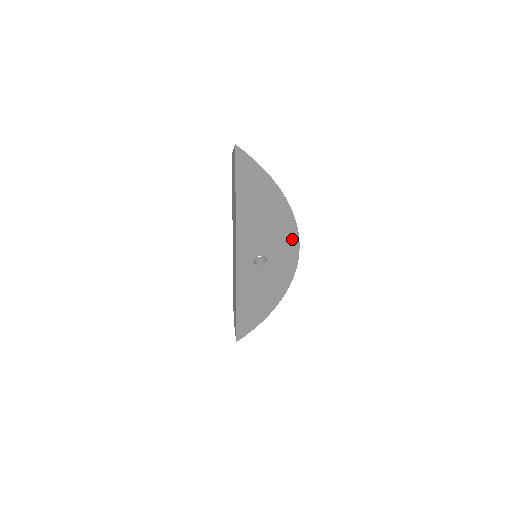
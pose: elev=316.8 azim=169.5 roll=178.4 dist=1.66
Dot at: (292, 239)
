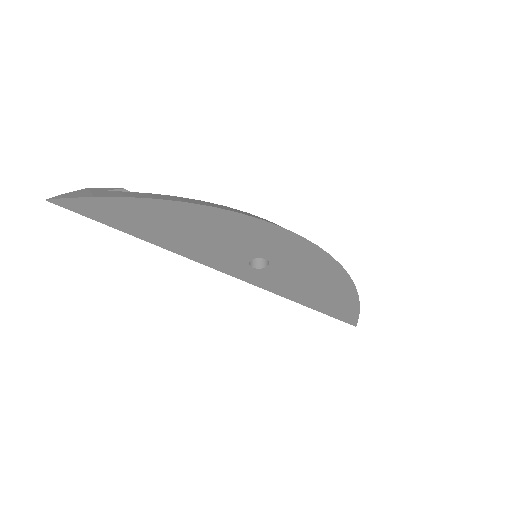
Dot at: (262, 228)
